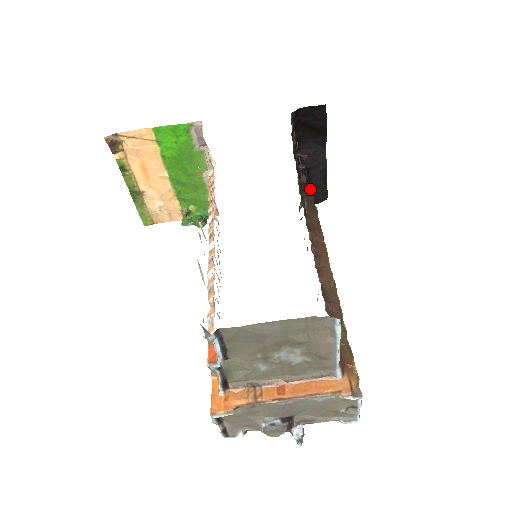
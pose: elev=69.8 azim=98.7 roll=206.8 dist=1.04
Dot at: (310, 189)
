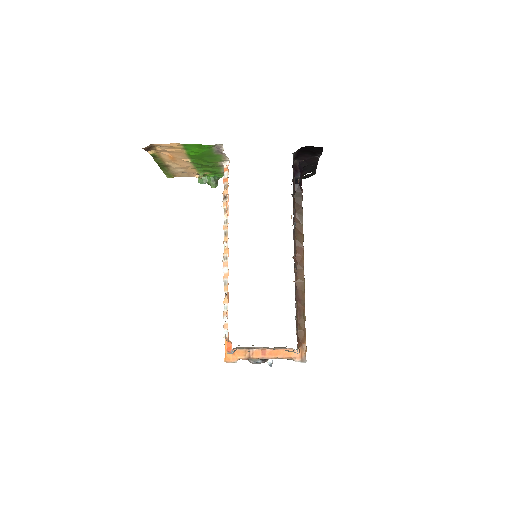
Dot at: (301, 190)
